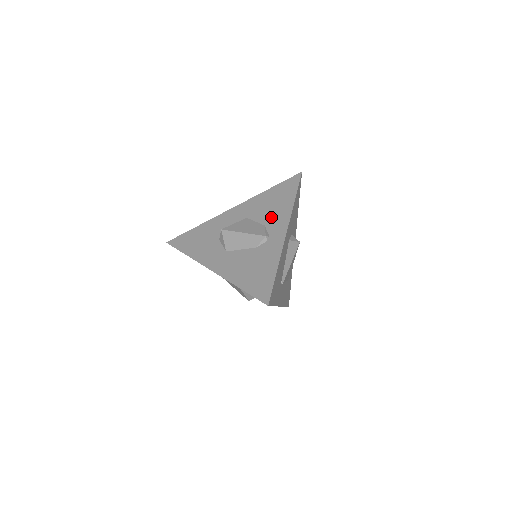
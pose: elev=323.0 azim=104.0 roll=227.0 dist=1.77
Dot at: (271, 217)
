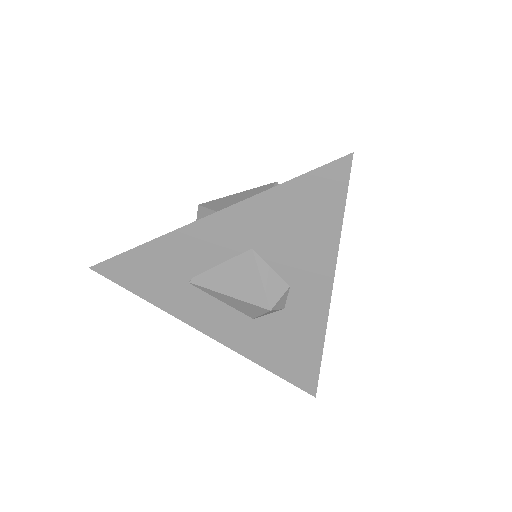
Dot at: occluded
